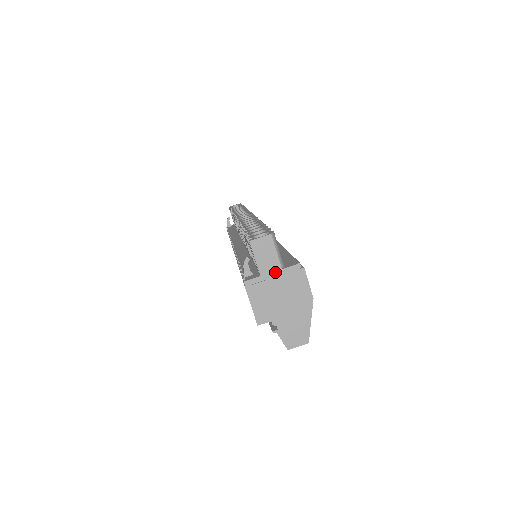
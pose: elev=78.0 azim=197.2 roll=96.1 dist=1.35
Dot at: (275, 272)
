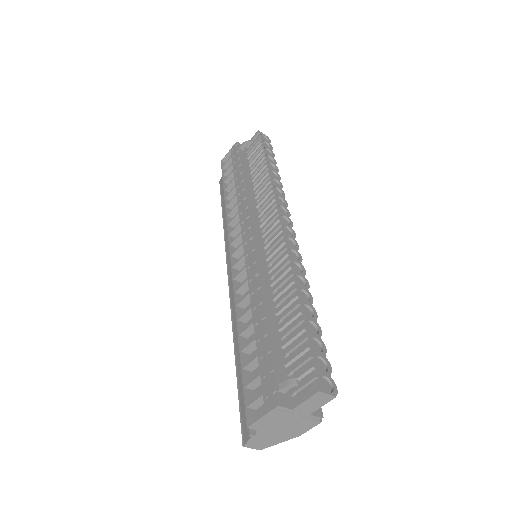
Dot at: (304, 413)
